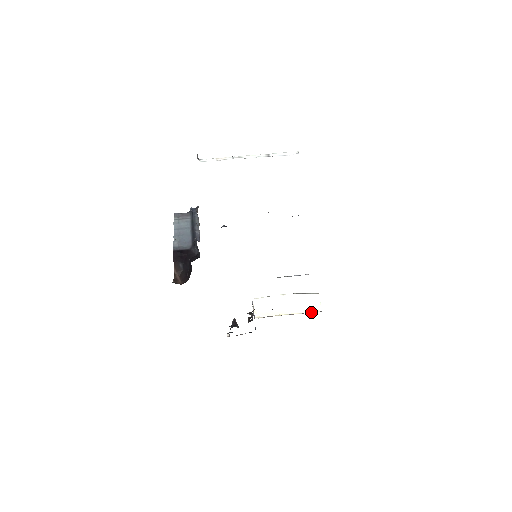
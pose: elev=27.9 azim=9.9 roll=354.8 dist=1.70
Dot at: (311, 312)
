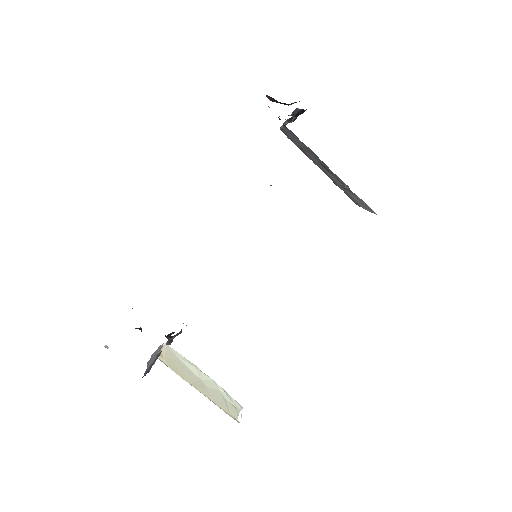
Dot at: (229, 414)
